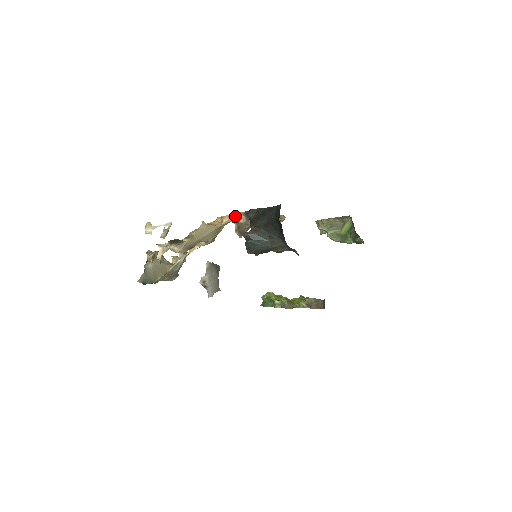
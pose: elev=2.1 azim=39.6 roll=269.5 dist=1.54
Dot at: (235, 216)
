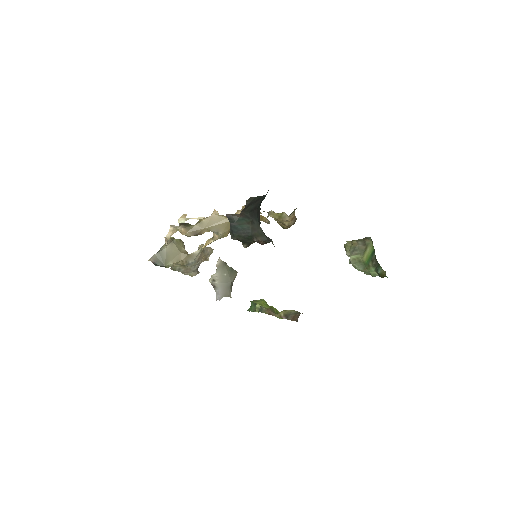
Dot at: (243, 208)
